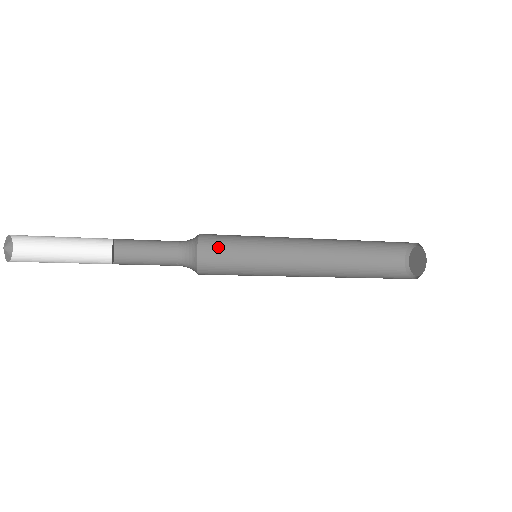
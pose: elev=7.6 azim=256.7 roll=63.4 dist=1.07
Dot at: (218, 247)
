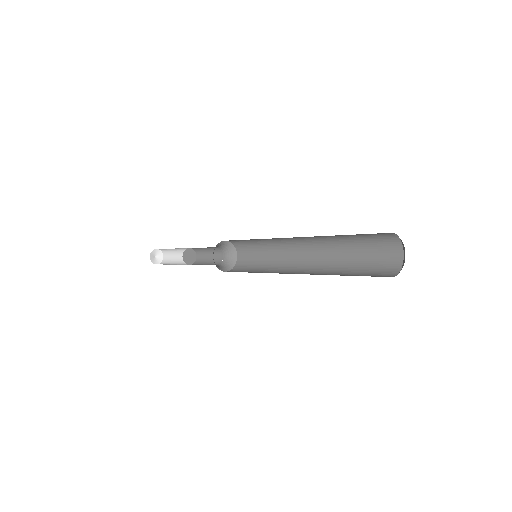
Dot at: (240, 241)
